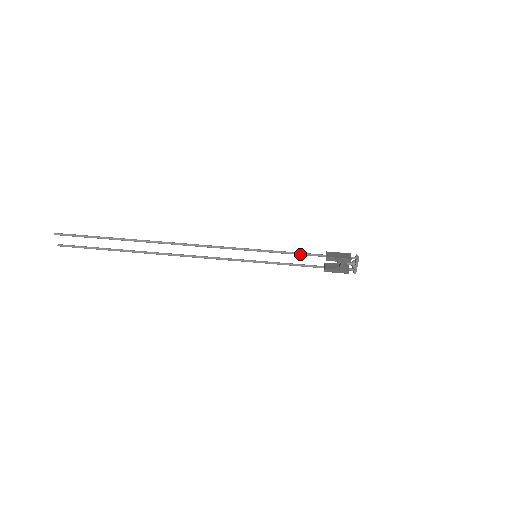
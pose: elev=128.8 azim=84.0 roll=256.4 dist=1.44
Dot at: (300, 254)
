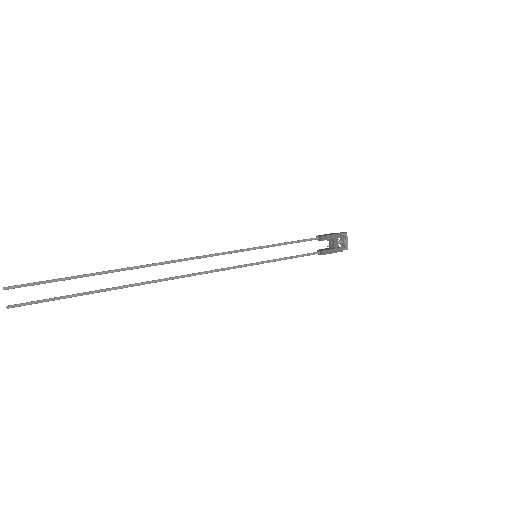
Dot at: (296, 241)
